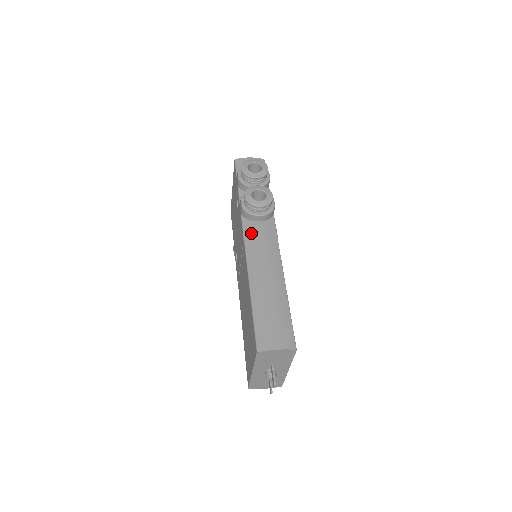
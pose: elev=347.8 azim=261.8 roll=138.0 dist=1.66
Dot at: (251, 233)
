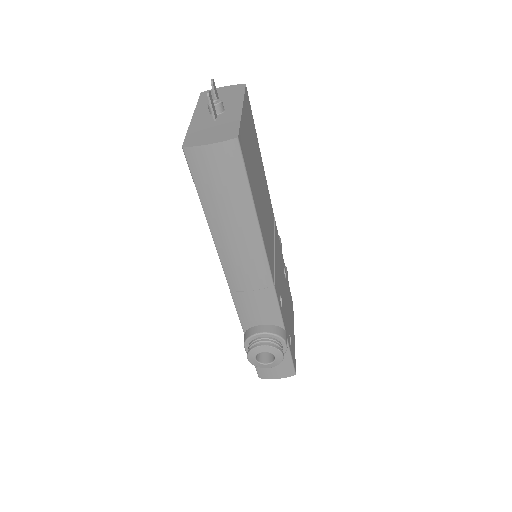
Dot at: occluded
